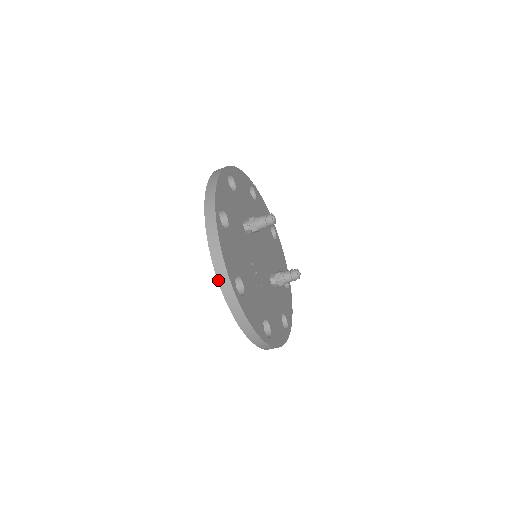
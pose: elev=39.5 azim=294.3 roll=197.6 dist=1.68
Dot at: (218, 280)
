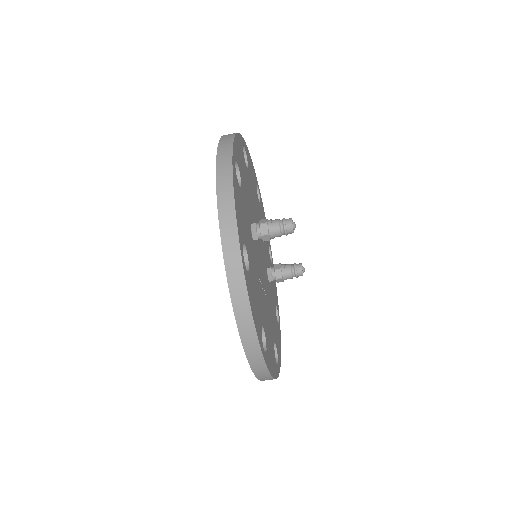
Dot at: (244, 349)
